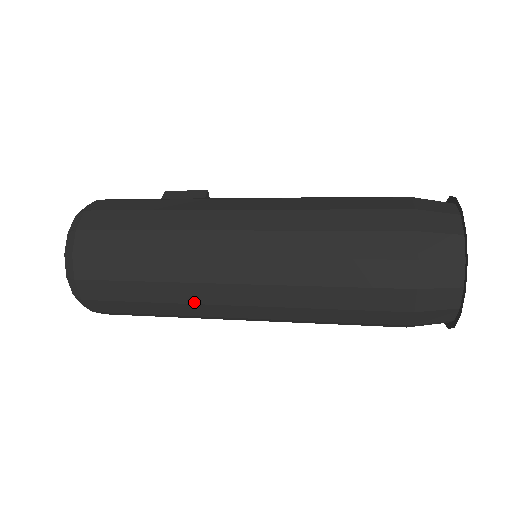
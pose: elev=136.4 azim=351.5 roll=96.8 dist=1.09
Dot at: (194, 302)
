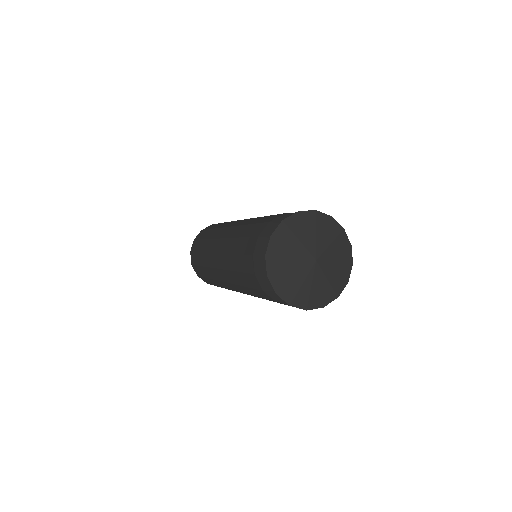
Dot at: (209, 266)
